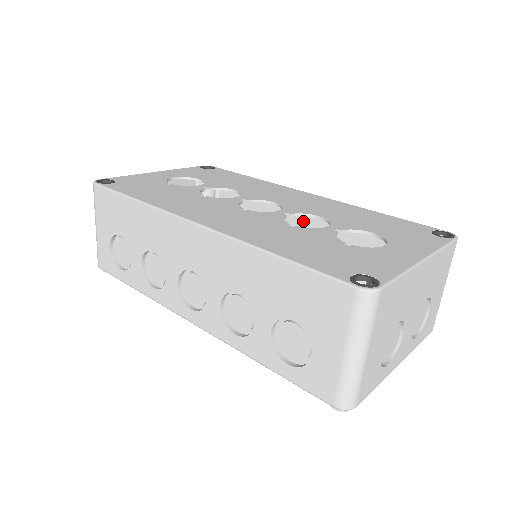
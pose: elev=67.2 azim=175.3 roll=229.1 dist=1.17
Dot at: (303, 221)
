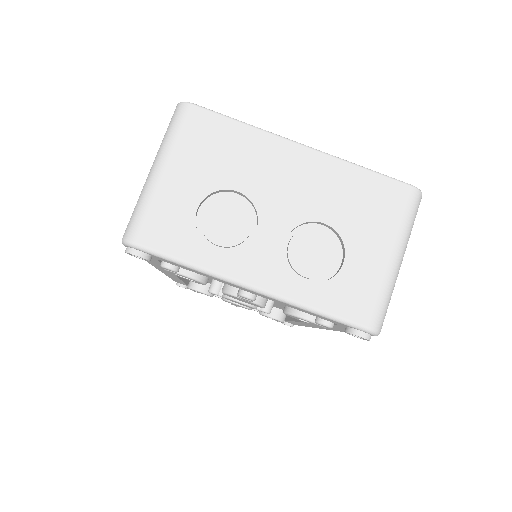
Dot at: occluded
